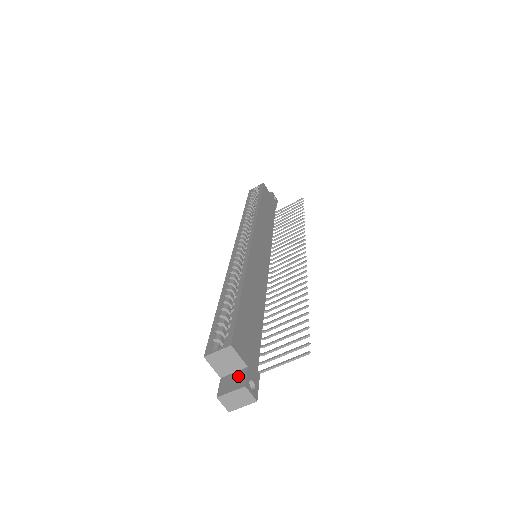
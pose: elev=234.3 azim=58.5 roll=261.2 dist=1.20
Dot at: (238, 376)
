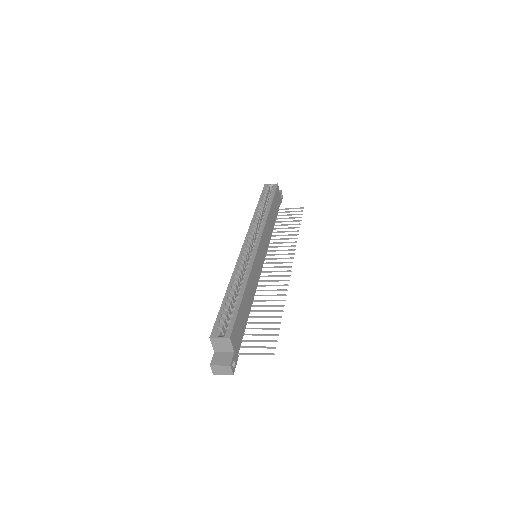
Dot at: (227, 356)
